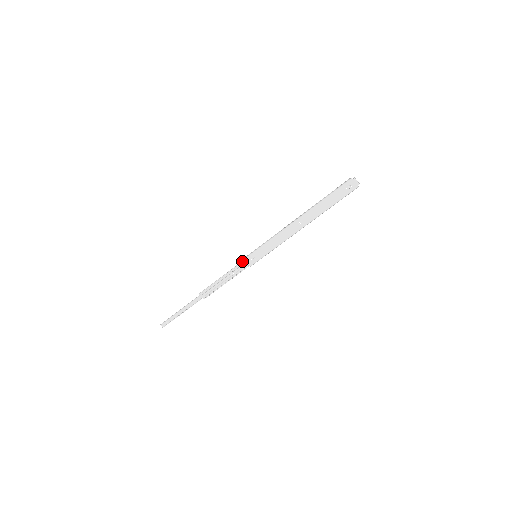
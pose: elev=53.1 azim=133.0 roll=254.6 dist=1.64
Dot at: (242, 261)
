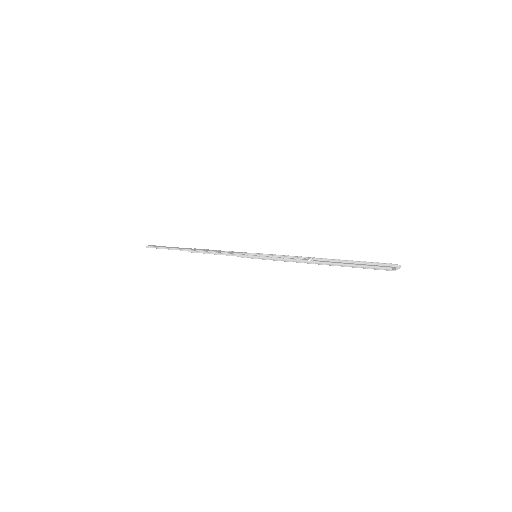
Dot at: occluded
